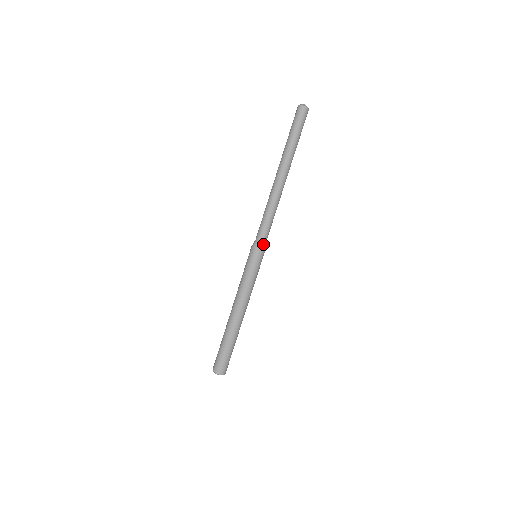
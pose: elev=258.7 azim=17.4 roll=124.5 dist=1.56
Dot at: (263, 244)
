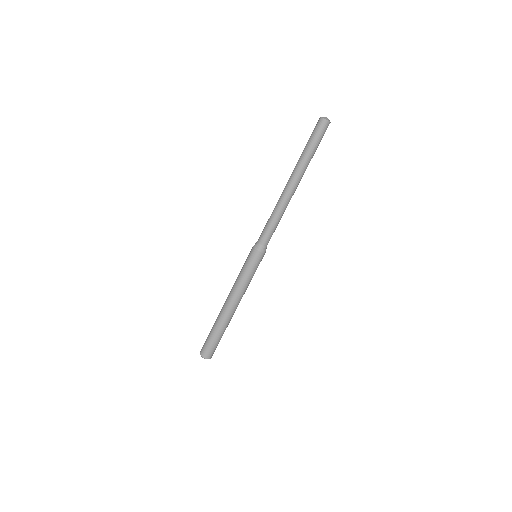
Dot at: (265, 247)
